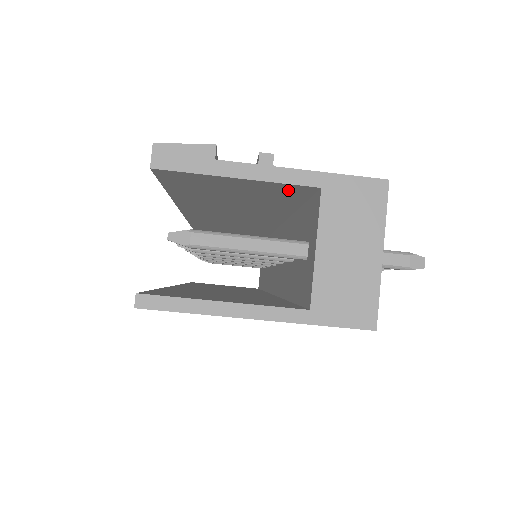
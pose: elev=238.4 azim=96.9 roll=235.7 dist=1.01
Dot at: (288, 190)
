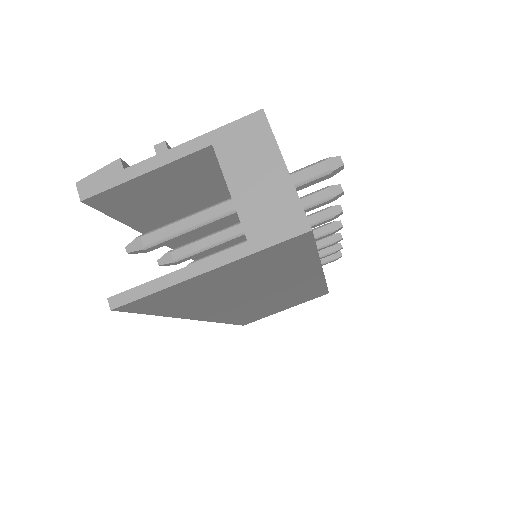
Dot at: (197, 164)
